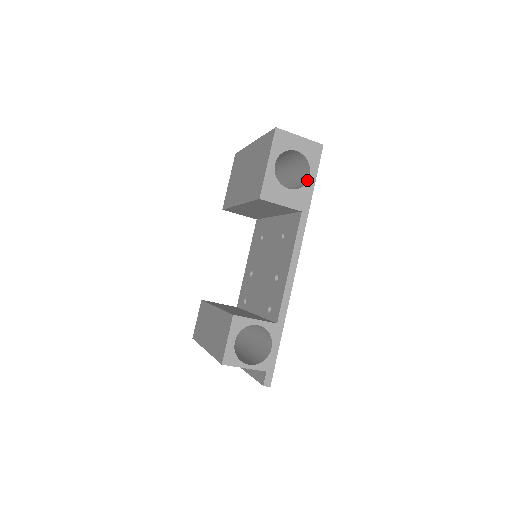
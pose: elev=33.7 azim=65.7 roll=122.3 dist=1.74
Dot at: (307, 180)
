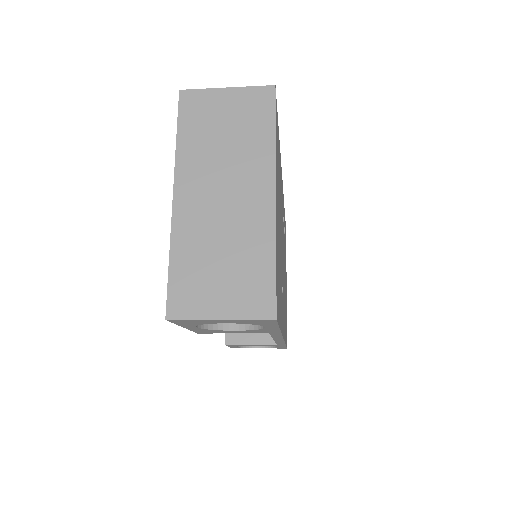
Dot at: occluded
